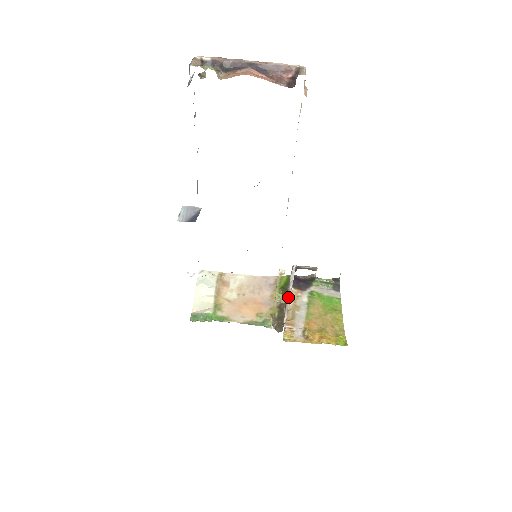
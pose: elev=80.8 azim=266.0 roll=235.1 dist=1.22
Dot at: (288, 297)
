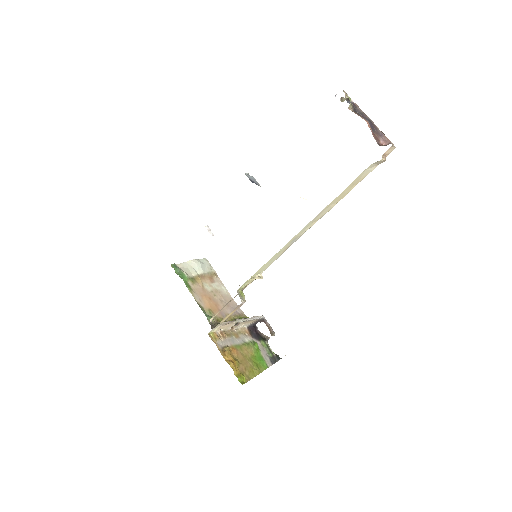
Dot at: occluded
